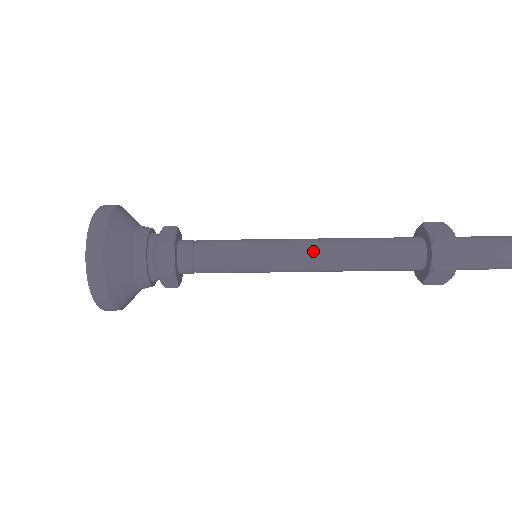
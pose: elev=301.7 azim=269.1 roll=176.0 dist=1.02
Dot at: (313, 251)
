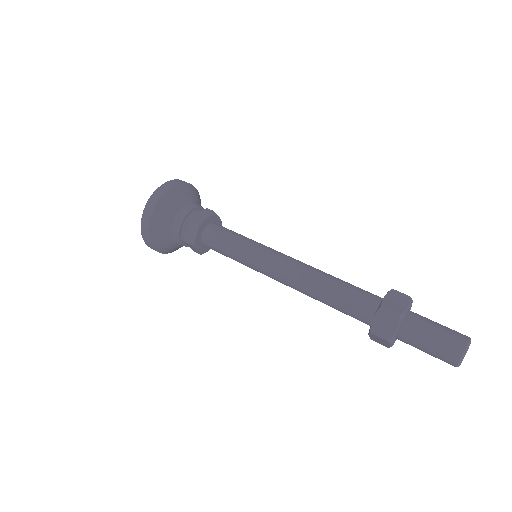
Dot at: (296, 261)
